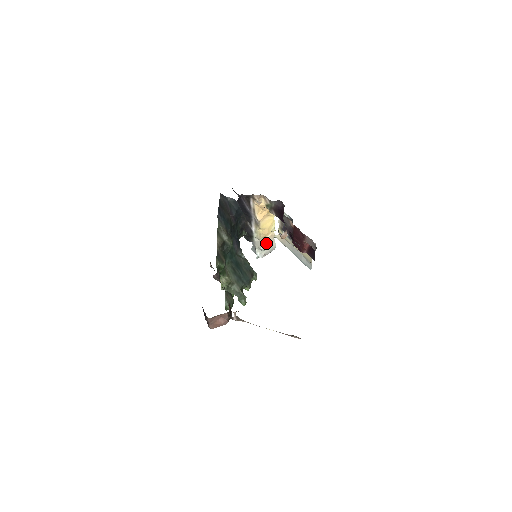
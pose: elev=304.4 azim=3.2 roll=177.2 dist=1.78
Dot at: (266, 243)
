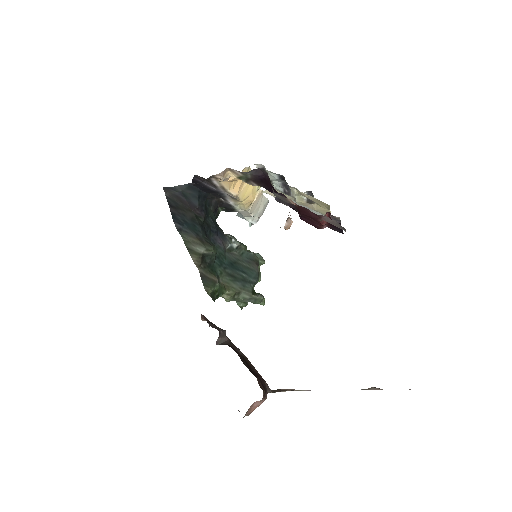
Dot at: (255, 207)
